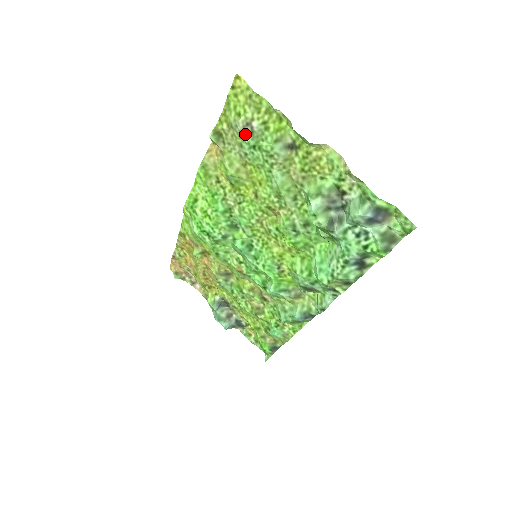
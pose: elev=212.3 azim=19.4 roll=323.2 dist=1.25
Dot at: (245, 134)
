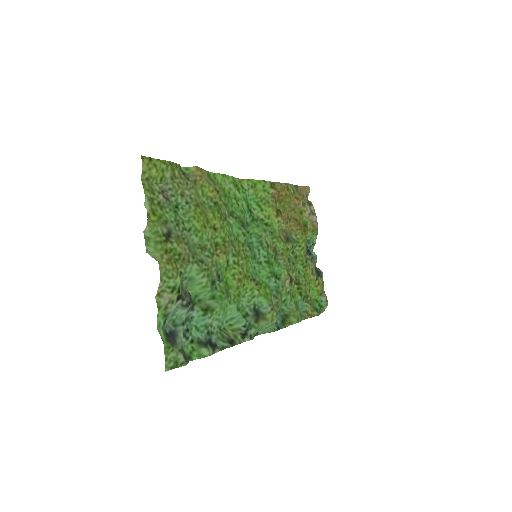
Dot at: (170, 194)
